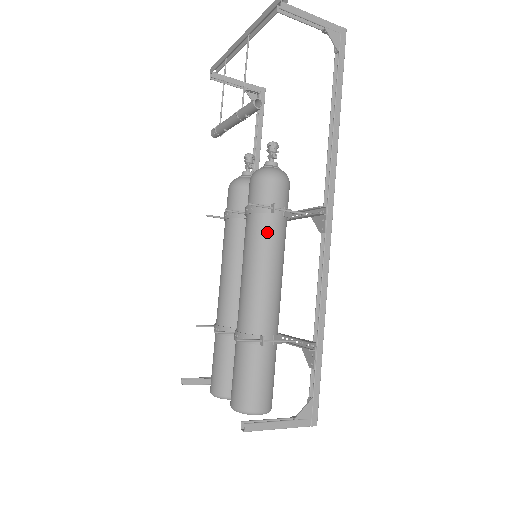
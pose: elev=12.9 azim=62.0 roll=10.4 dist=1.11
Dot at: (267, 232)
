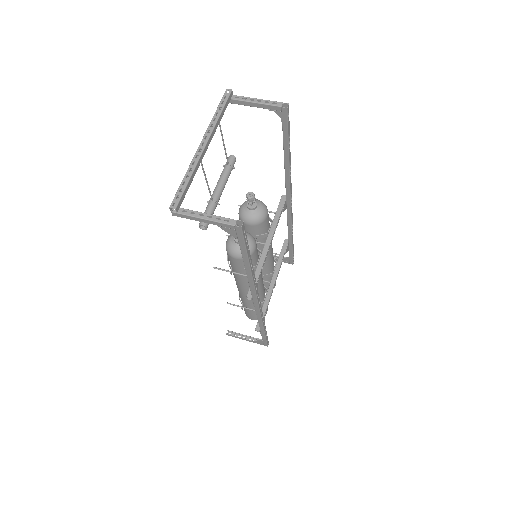
Dot at: (236, 274)
